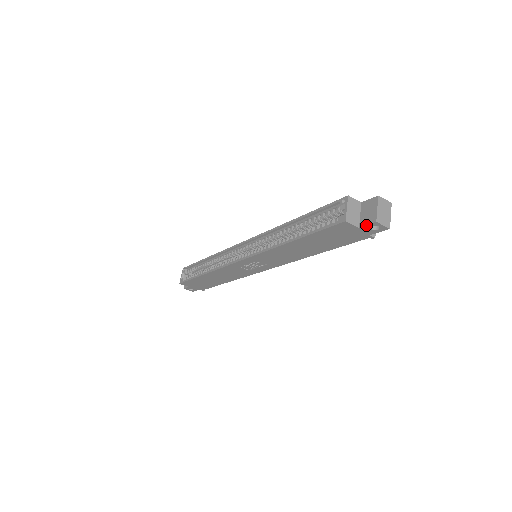
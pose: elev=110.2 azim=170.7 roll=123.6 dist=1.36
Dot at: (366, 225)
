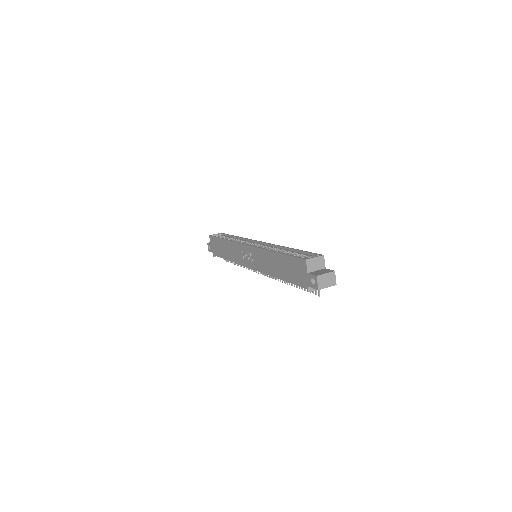
Dot at: (311, 274)
